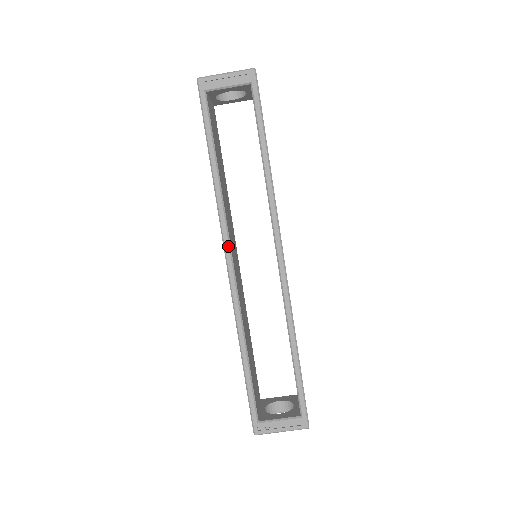
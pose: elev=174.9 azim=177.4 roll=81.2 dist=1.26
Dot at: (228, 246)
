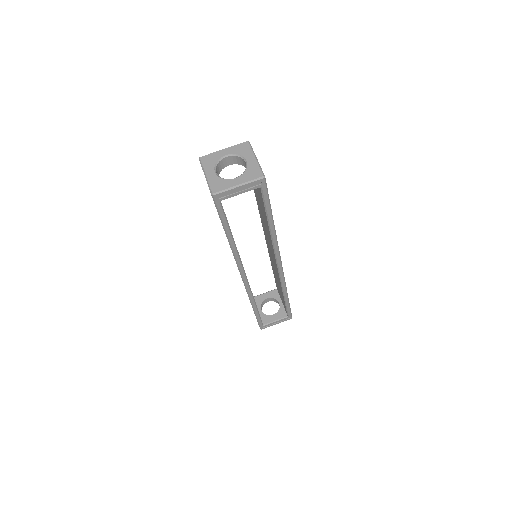
Dot at: (243, 273)
